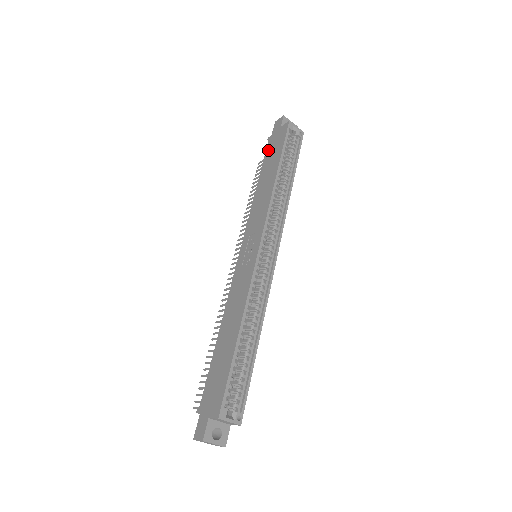
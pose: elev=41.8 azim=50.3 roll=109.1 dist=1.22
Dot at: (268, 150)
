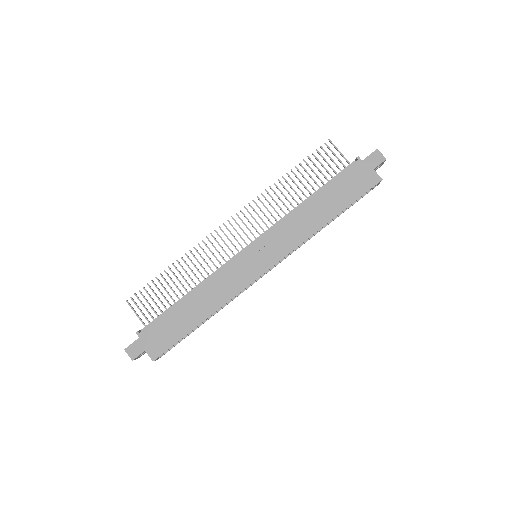
Dot at: (346, 175)
